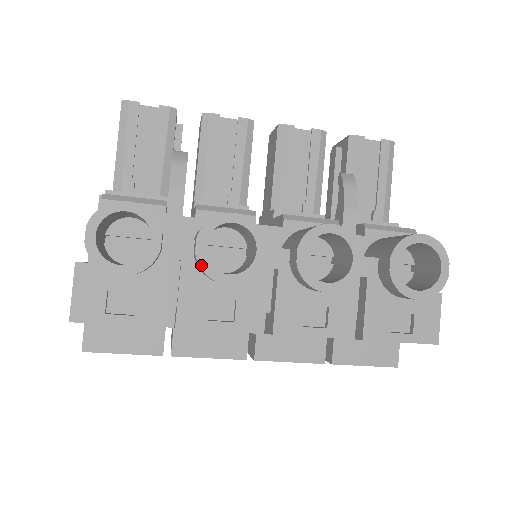
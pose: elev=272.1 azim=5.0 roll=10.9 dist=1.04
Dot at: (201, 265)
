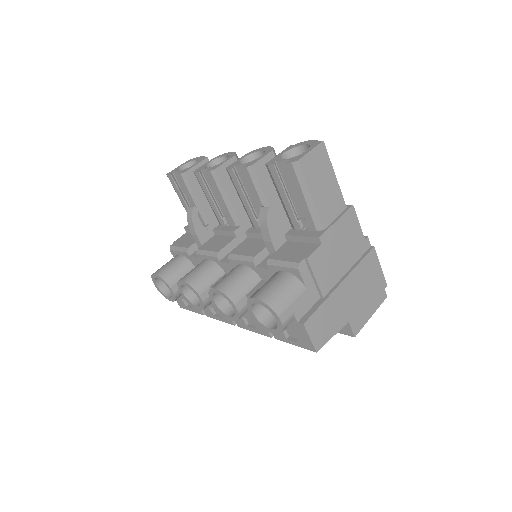
Dot at: (187, 301)
